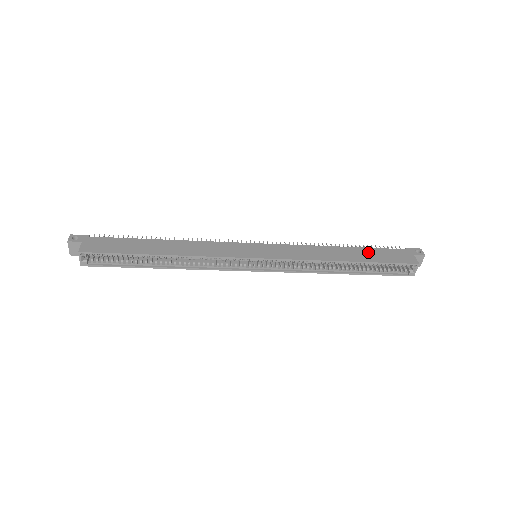
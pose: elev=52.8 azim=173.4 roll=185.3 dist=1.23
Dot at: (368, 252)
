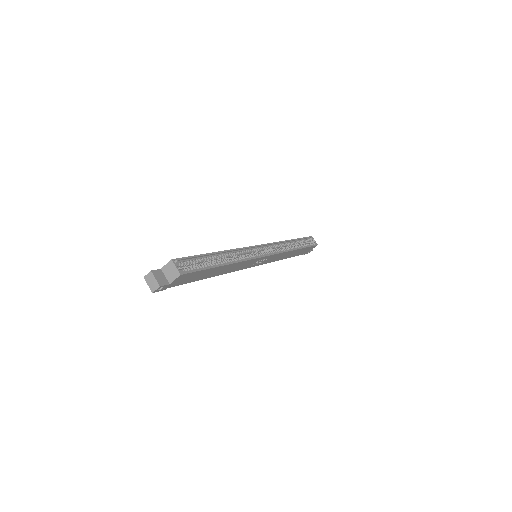
Dot at: occluded
